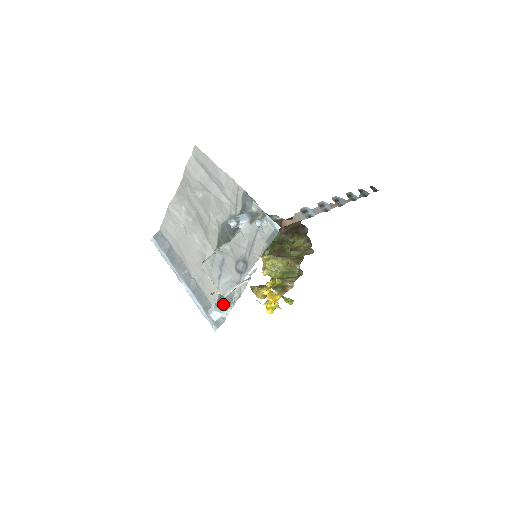
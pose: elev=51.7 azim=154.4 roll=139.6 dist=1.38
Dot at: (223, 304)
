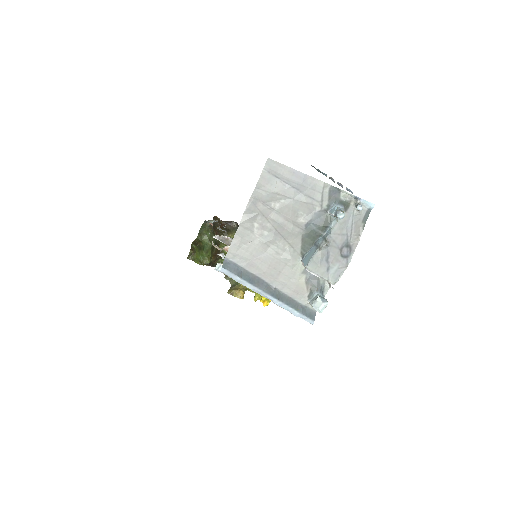
Dot at: (320, 295)
